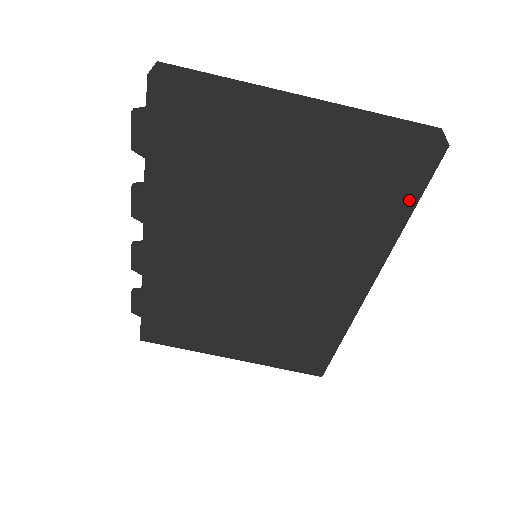
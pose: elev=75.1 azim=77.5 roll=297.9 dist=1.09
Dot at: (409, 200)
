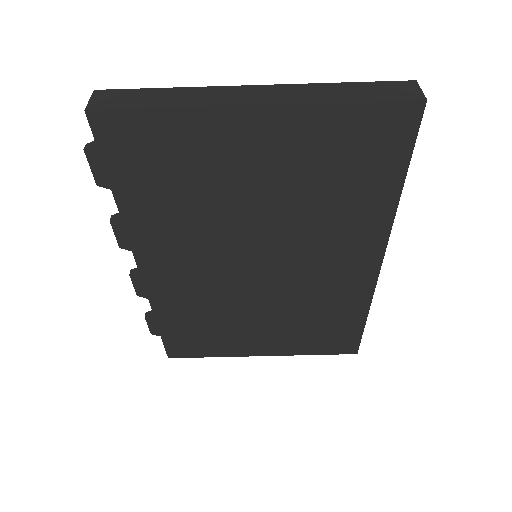
Dot at: (398, 167)
